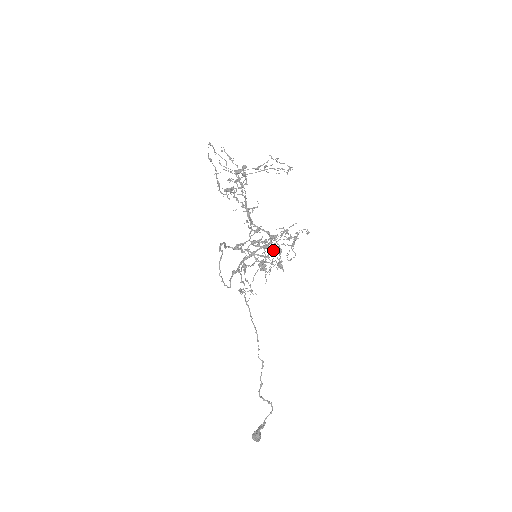
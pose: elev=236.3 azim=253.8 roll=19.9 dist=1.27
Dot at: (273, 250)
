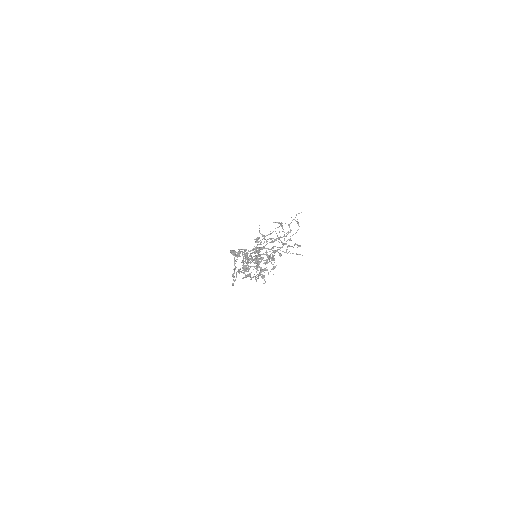
Dot at: occluded
